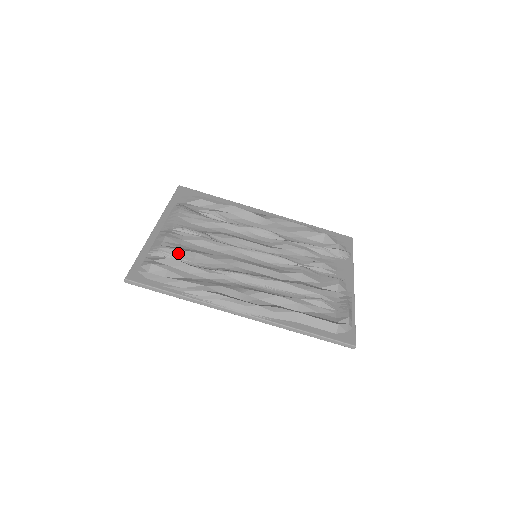
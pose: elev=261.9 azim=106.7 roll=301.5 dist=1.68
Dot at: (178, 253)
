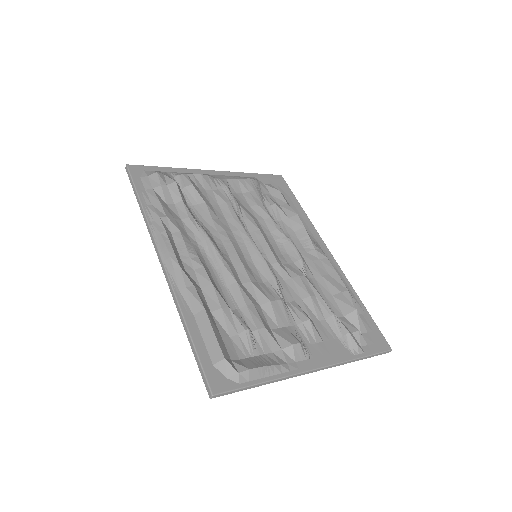
Dot at: (190, 188)
